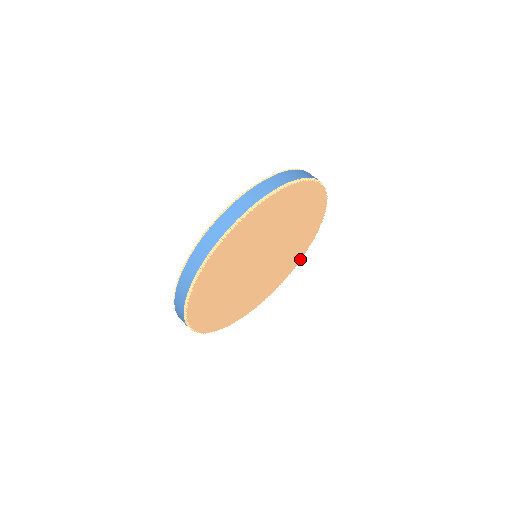
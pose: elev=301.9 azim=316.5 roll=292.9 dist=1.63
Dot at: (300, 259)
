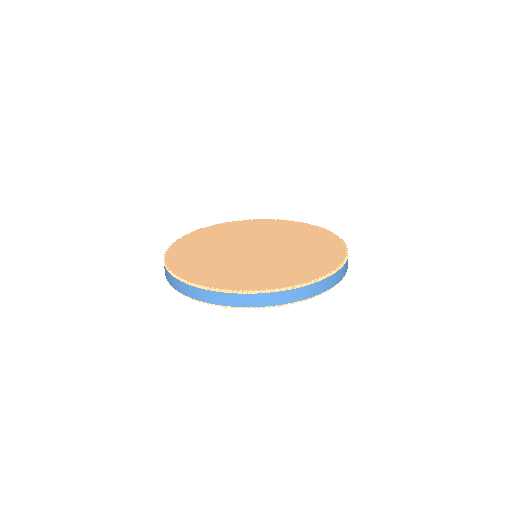
Dot at: occluded
